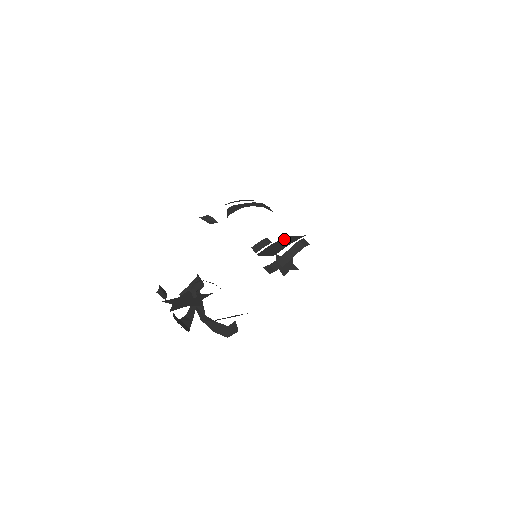
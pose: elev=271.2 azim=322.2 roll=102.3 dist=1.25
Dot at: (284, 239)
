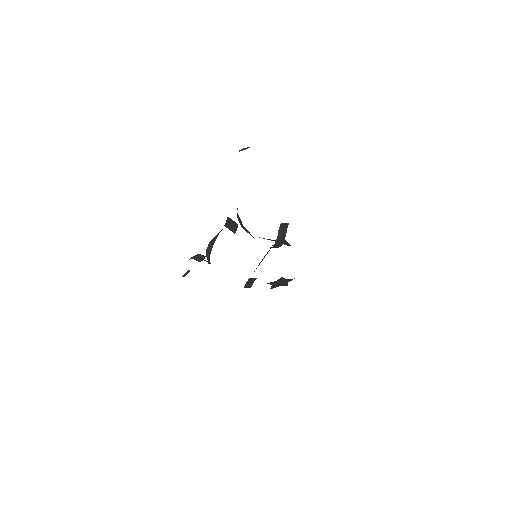
Dot at: occluded
